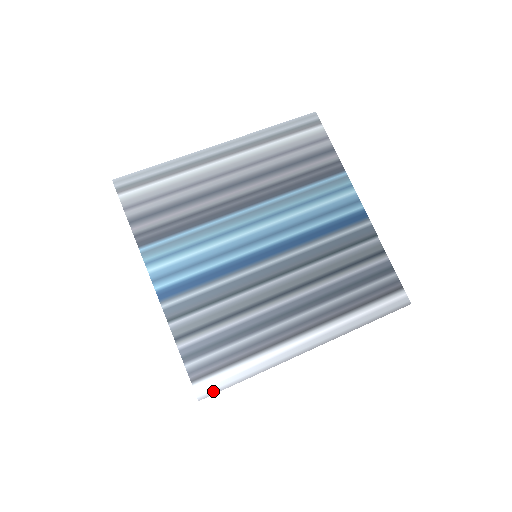
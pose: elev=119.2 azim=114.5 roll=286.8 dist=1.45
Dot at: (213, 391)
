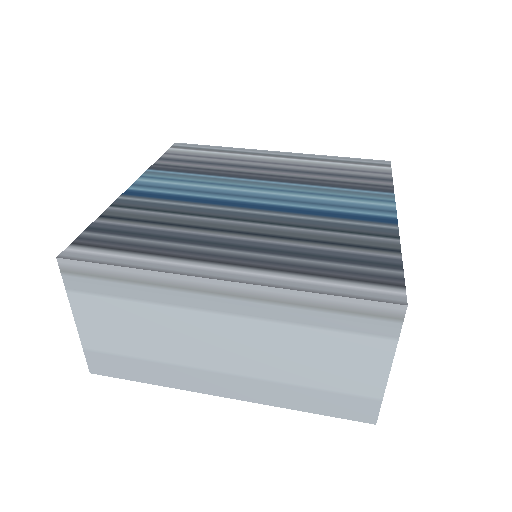
Dot at: (79, 258)
